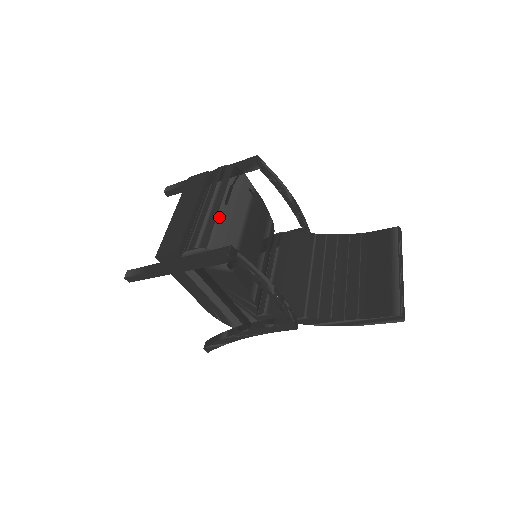
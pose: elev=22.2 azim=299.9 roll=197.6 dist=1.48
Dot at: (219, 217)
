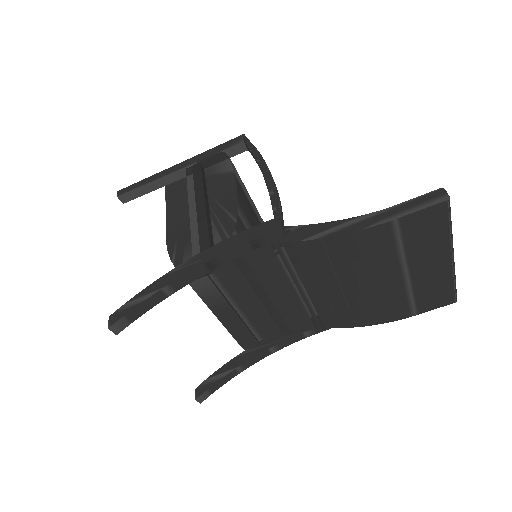
Dot at: occluded
